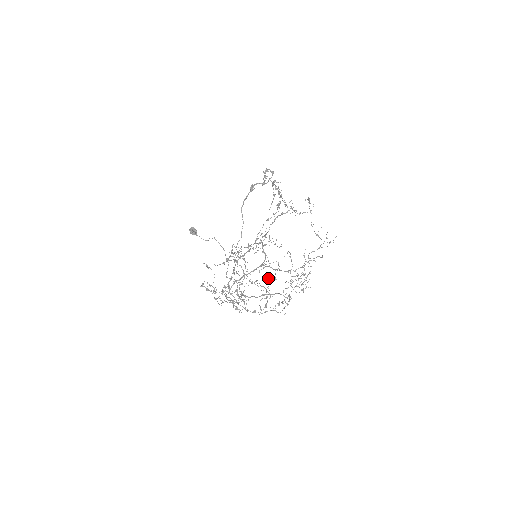
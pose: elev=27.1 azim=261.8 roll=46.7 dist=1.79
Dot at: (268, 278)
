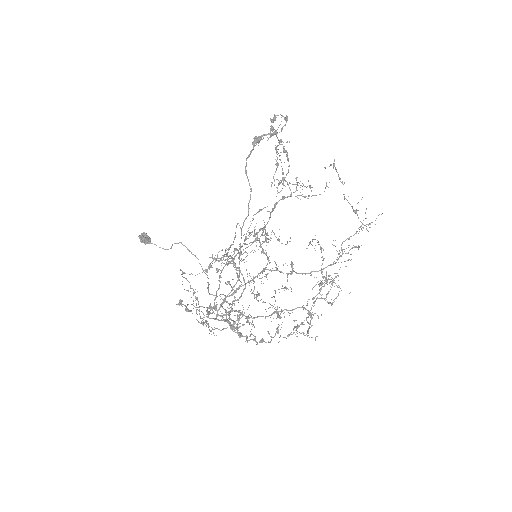
Dot at: occluded
